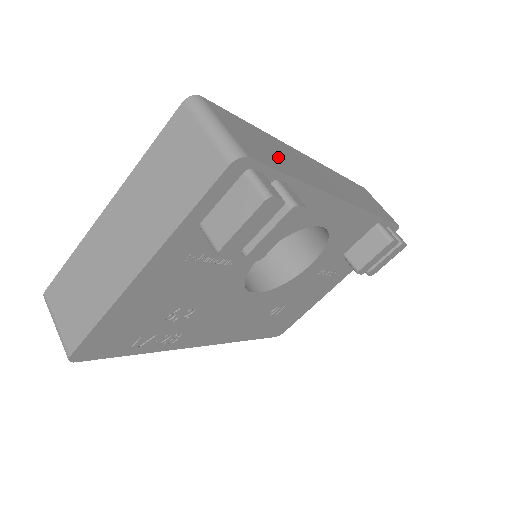
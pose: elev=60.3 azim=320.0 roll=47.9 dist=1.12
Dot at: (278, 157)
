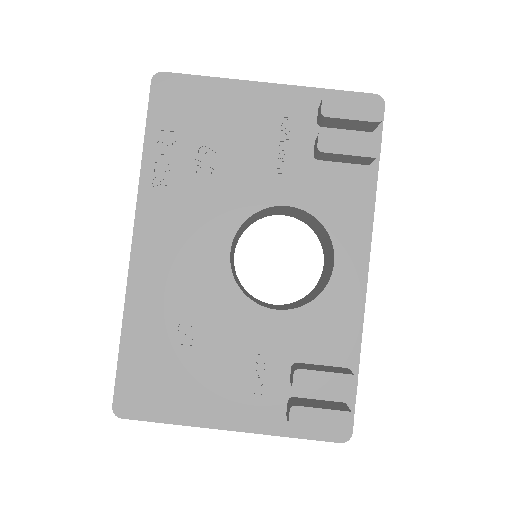
Dot at: occluded
